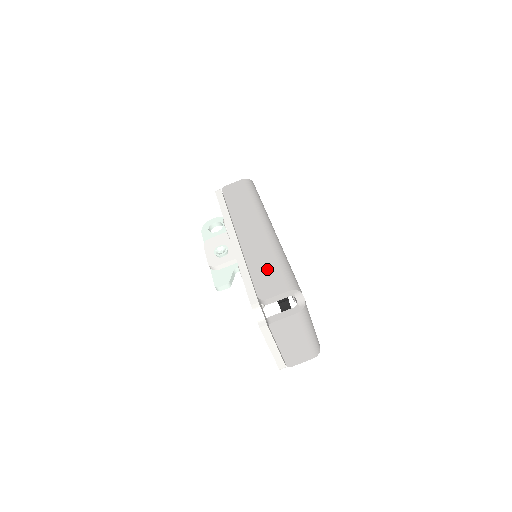
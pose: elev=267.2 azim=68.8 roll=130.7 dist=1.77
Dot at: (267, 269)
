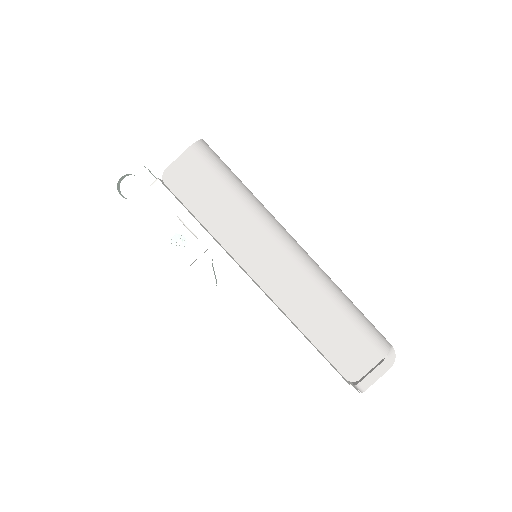
Dot at: (337, 333)
